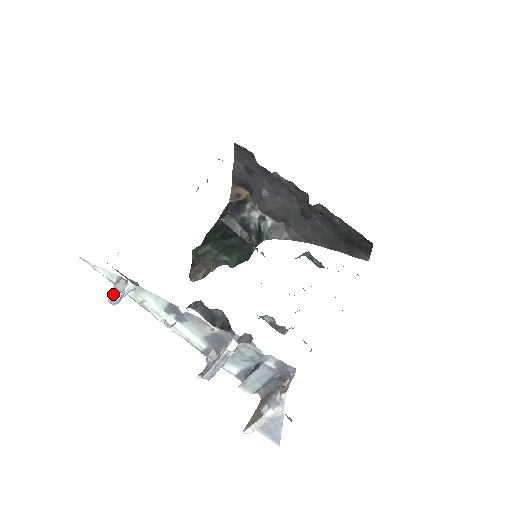
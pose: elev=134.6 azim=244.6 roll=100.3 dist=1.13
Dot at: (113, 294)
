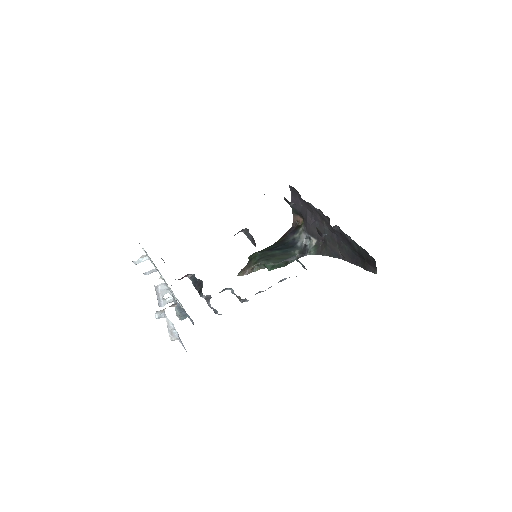
Dot at: occluded
